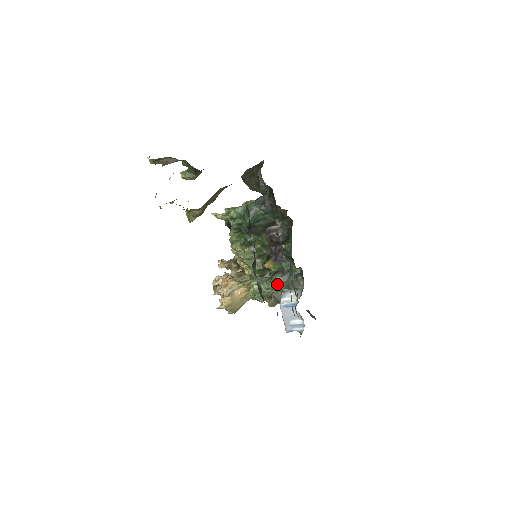
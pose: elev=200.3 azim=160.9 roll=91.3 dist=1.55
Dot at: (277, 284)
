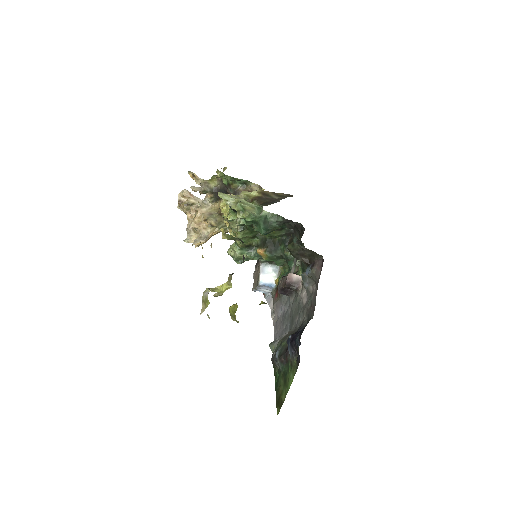
Dot at: (260, 258)
